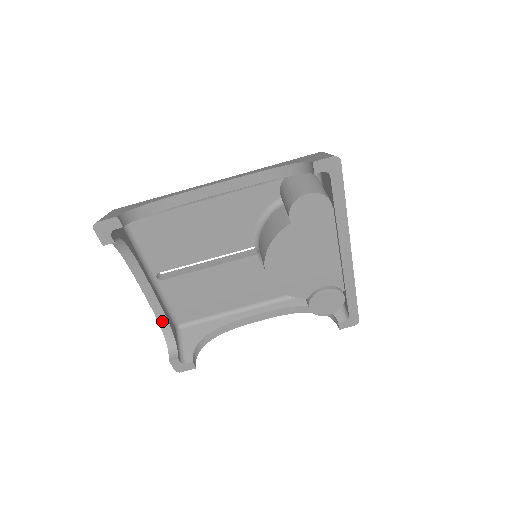
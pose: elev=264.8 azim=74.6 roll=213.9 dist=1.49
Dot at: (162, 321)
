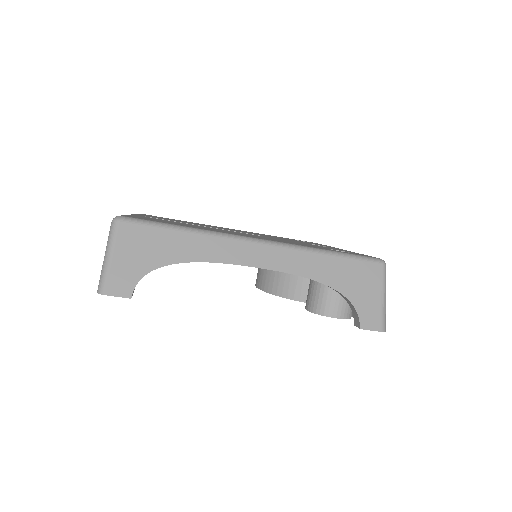
Dot at: occluded
